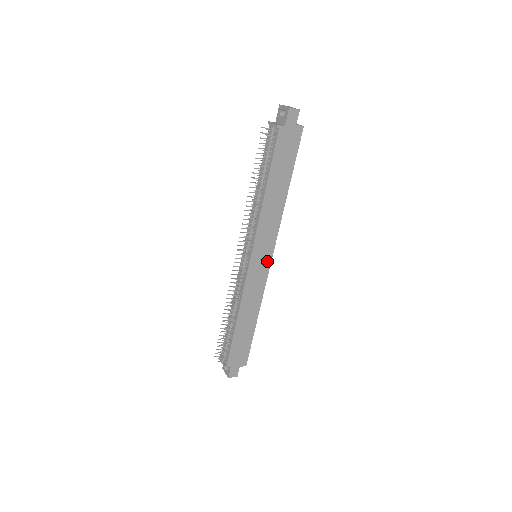
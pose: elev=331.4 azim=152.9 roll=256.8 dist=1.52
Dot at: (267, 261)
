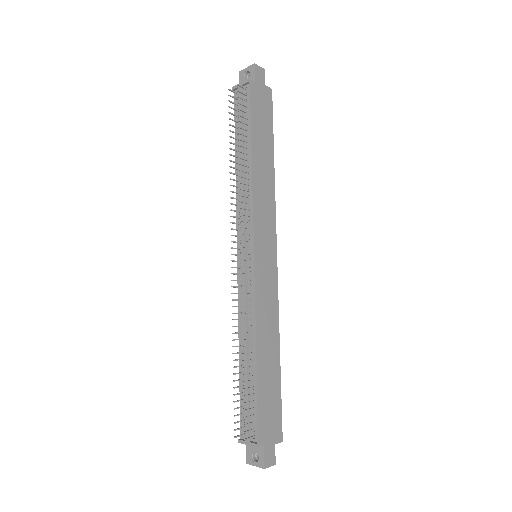
Dot at: (272, 258)
